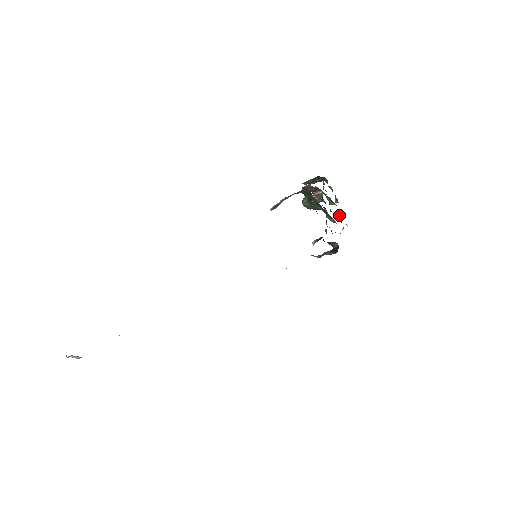
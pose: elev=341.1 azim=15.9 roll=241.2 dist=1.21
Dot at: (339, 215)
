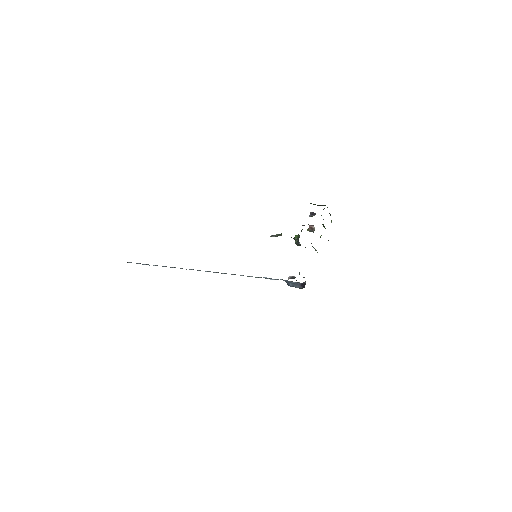
Dot at: occluded
